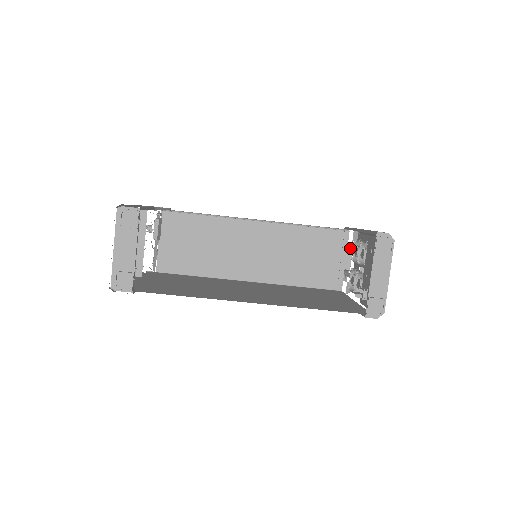
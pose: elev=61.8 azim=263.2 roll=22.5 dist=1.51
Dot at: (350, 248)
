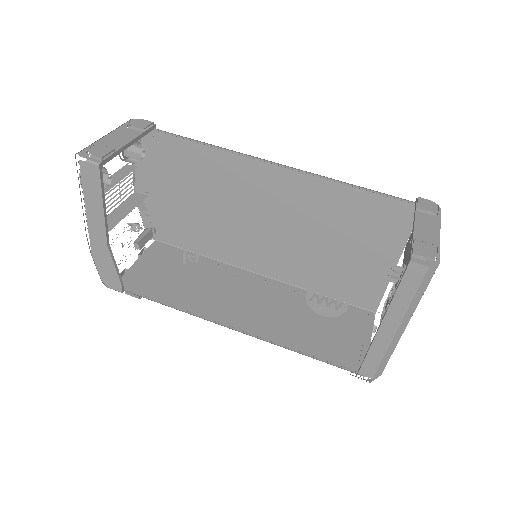
Dot at: occluded
